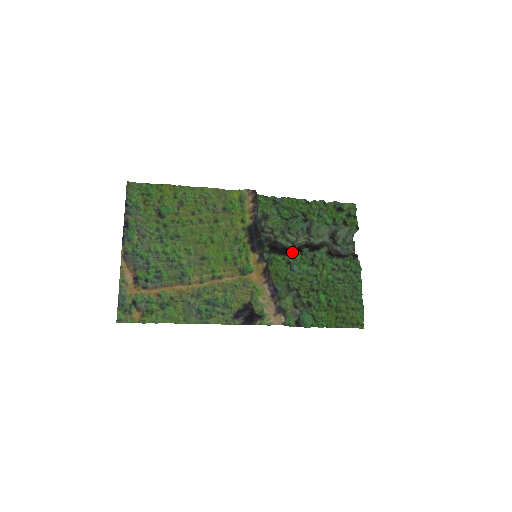
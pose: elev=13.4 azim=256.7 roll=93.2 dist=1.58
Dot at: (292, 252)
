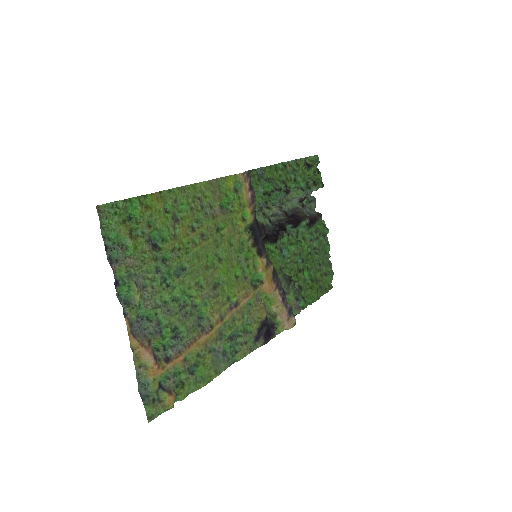
Dot at: (282, 236)
